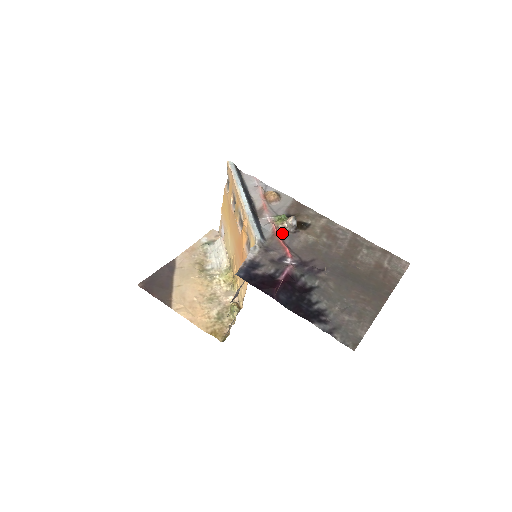
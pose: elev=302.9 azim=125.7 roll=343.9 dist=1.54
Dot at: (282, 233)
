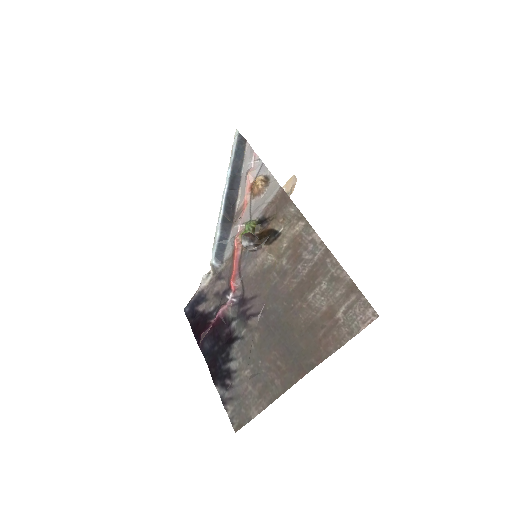
Dot at: (244, 250)
